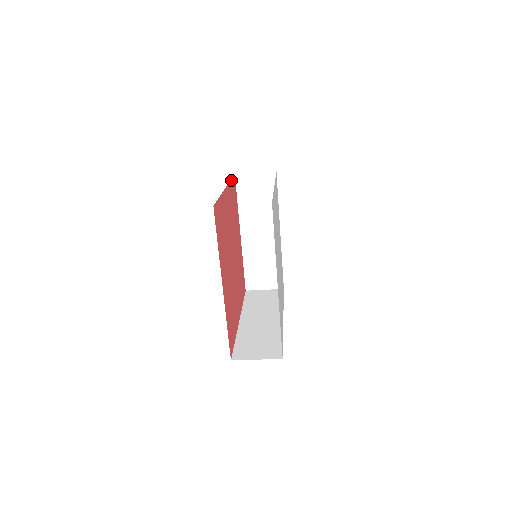
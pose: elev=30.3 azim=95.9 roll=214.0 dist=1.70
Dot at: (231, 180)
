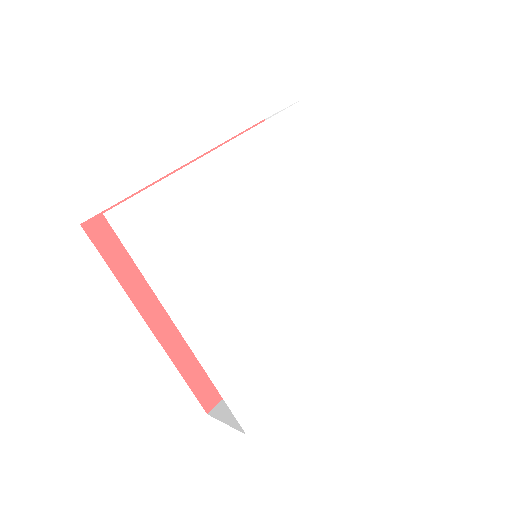
Dot at: (233, 138)
